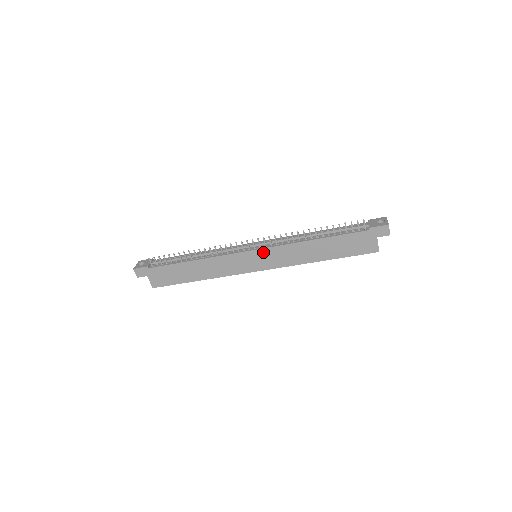
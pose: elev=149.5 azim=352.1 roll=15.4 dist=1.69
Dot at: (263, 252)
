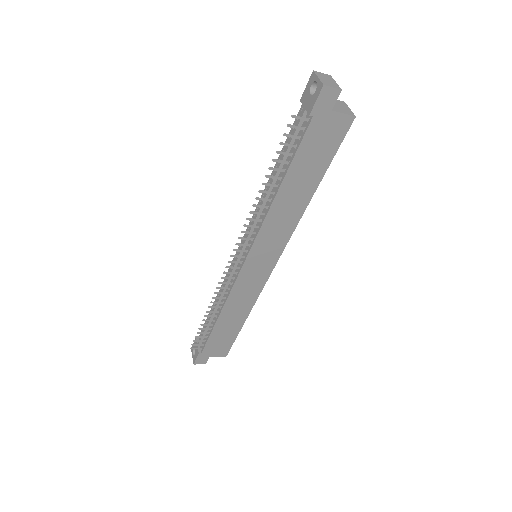
Dot at: (254, 253)
